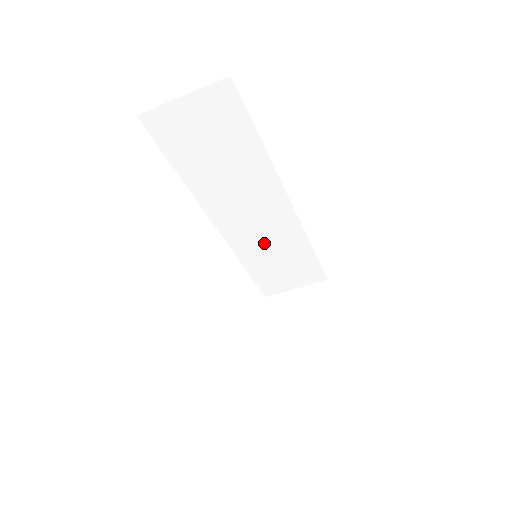
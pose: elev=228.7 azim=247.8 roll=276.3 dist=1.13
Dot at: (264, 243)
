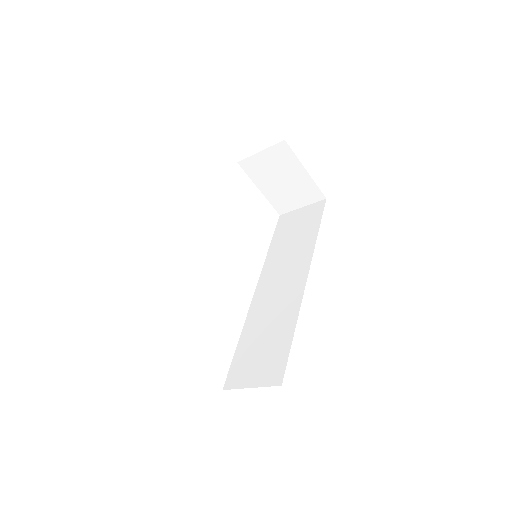
Dot at: occluded
